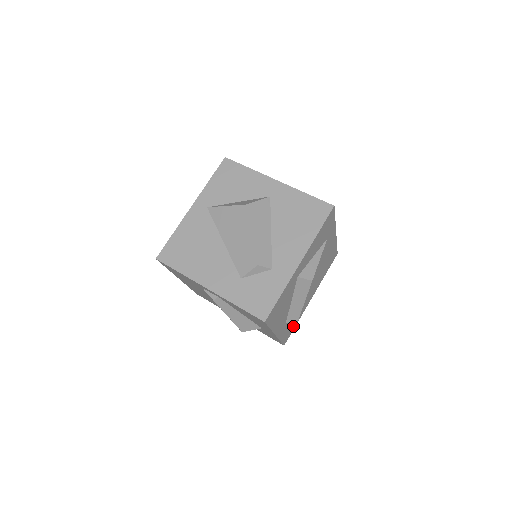
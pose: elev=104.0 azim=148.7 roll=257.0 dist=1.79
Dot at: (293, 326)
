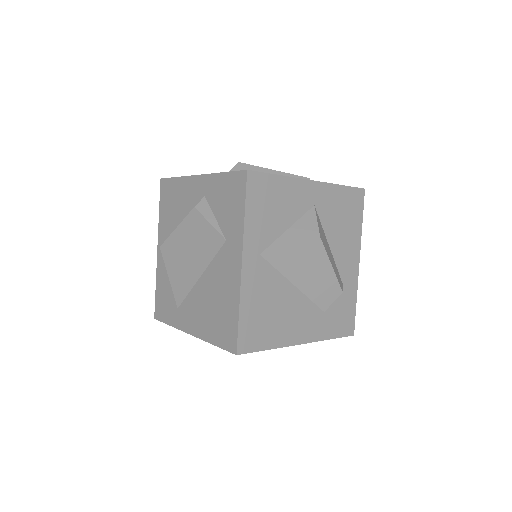
Dot at: occluded
